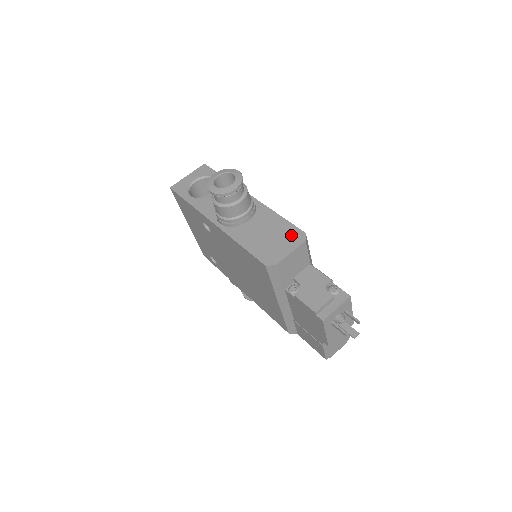
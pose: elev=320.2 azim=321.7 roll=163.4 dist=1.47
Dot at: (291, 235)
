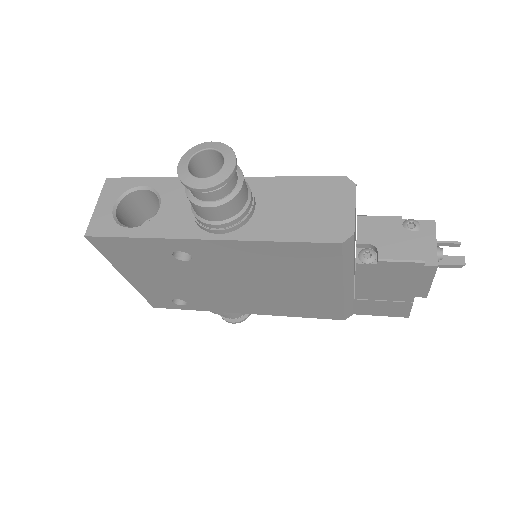
Dot at: (331, 189)
